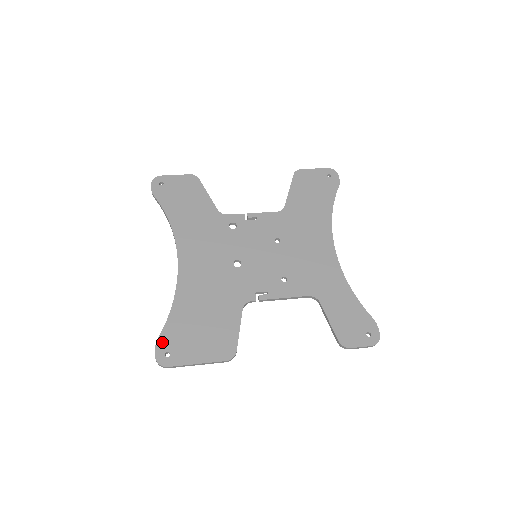
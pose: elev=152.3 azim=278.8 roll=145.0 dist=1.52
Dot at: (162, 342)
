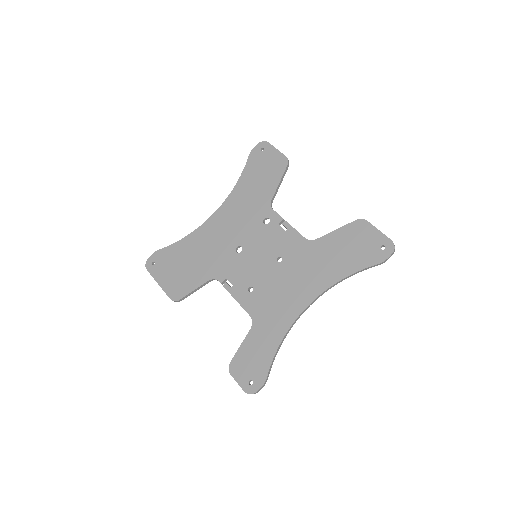
Dot at: (158, 254)
